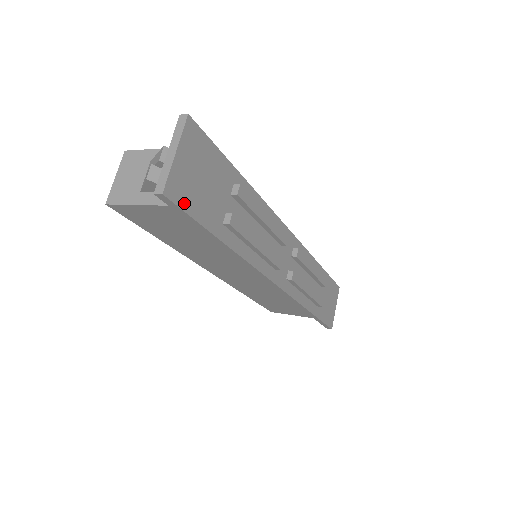
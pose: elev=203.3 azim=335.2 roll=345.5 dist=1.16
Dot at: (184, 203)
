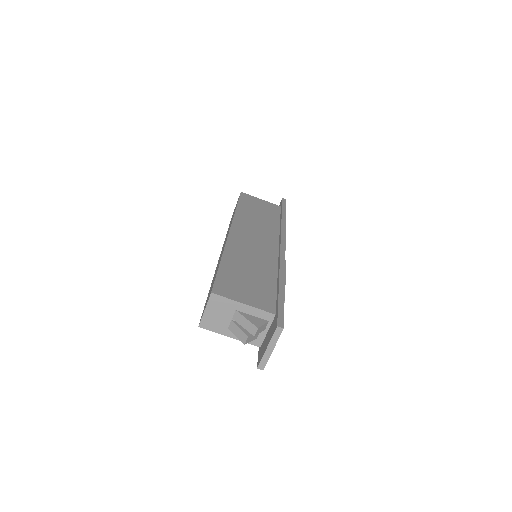
Dot at: occluded
